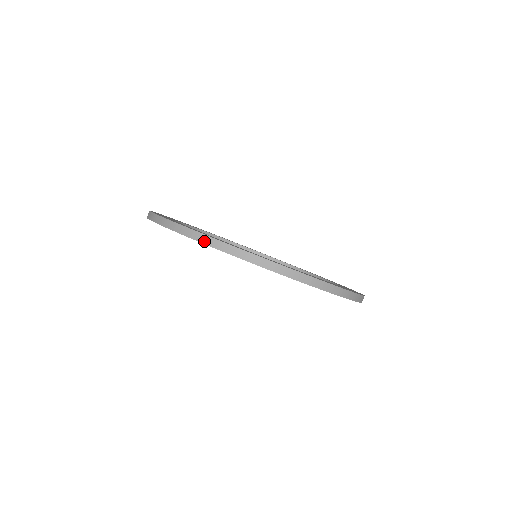
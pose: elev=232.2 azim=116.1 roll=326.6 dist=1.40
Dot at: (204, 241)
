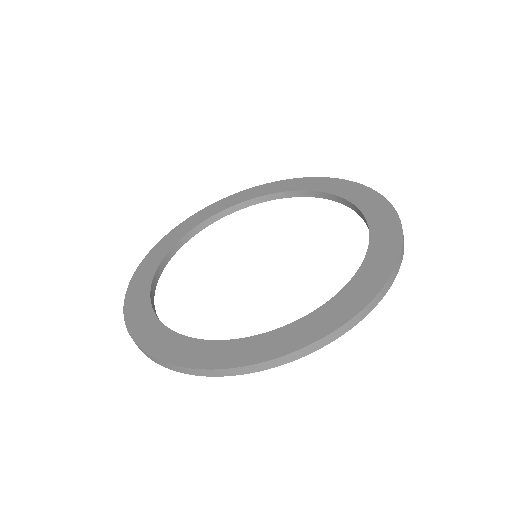
Dot at: occluded
